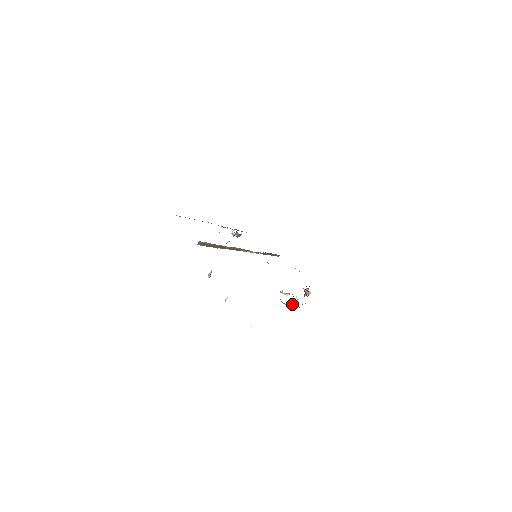
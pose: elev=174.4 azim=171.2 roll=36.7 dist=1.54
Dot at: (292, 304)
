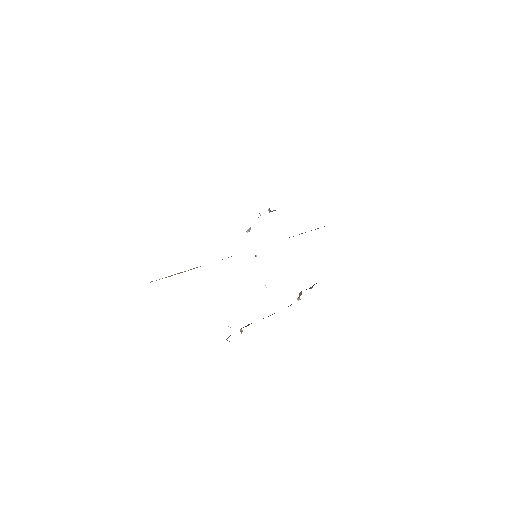
Dot at: (226, 339)
